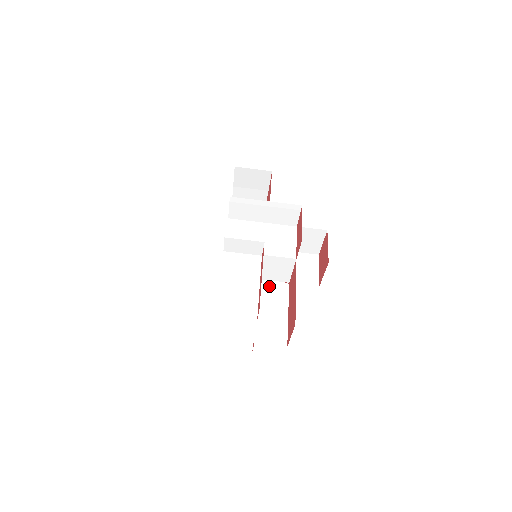
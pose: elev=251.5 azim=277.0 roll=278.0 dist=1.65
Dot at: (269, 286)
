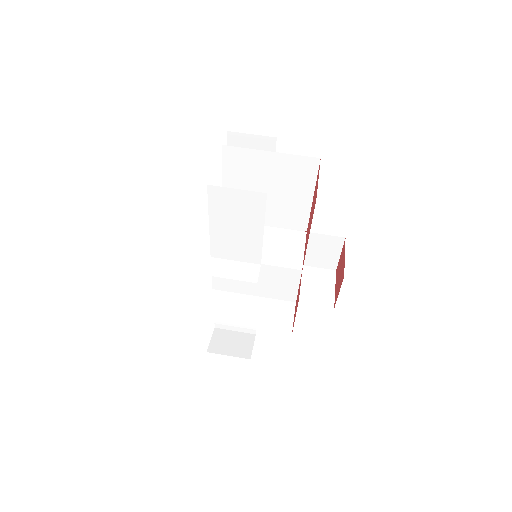
Dot at: occluded
